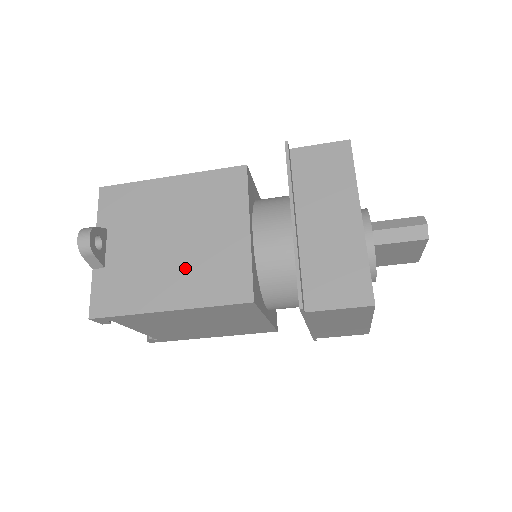
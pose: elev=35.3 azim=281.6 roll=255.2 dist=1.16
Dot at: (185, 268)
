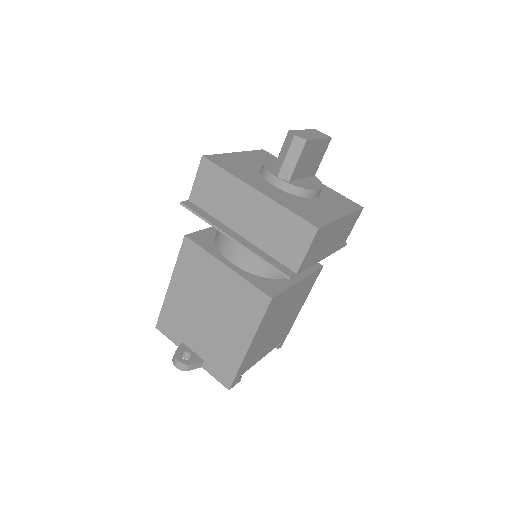
Dot at: (229, 320)
